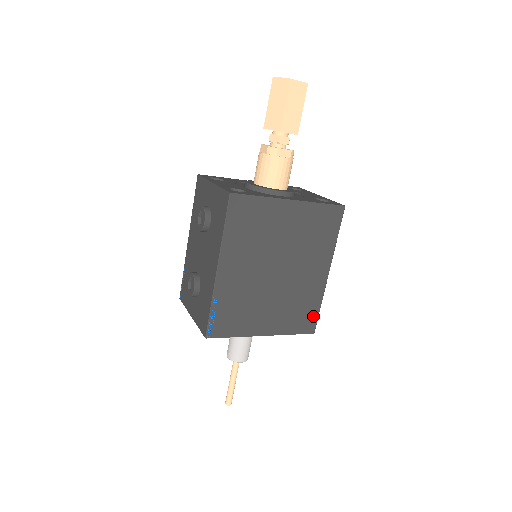
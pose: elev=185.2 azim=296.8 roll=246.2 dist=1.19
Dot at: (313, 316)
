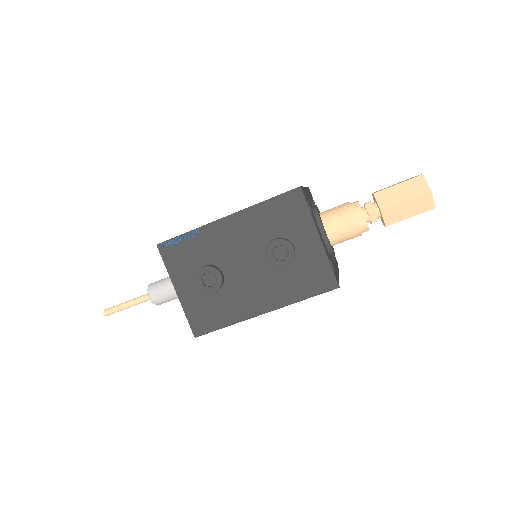
Dot at: occluded
